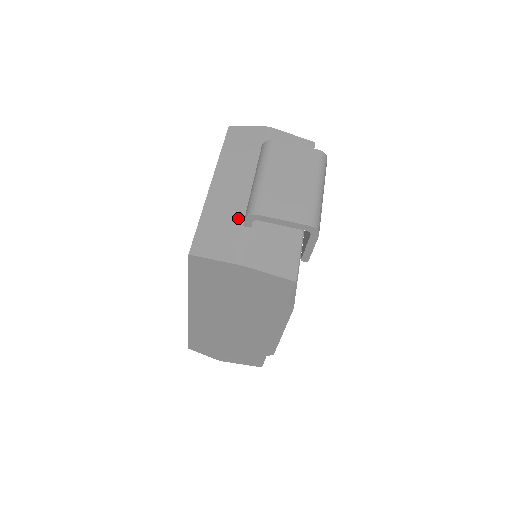
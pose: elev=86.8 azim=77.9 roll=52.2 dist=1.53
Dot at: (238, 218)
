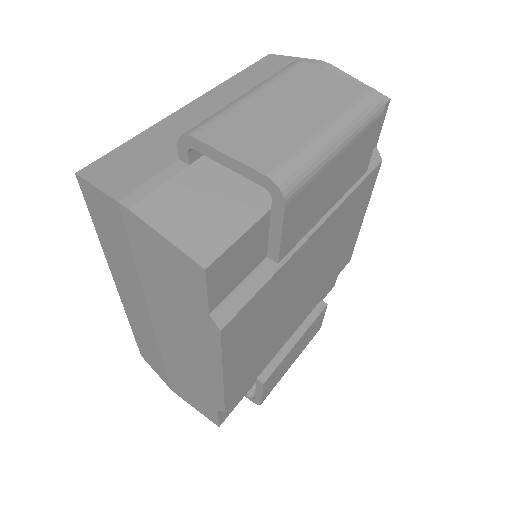
Dot at: occluded
